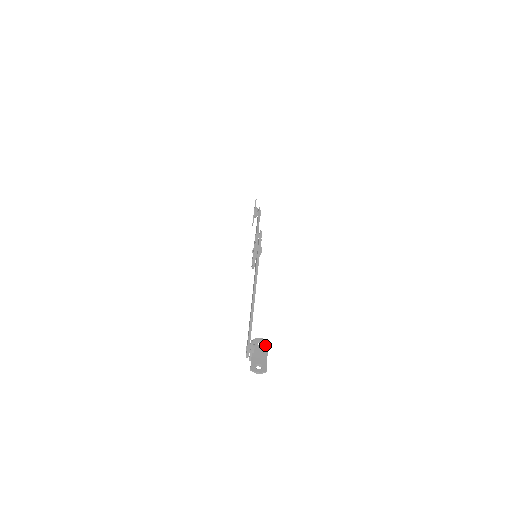
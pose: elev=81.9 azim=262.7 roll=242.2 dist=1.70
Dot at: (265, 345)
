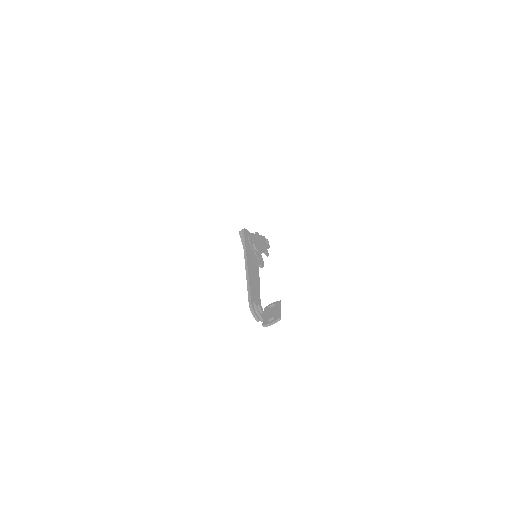
Dot at: (277, 304)
